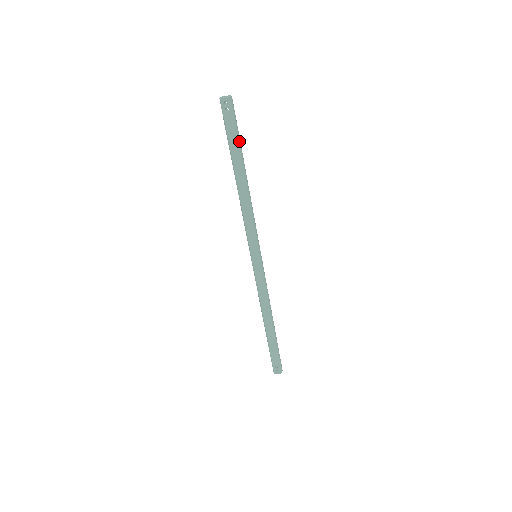
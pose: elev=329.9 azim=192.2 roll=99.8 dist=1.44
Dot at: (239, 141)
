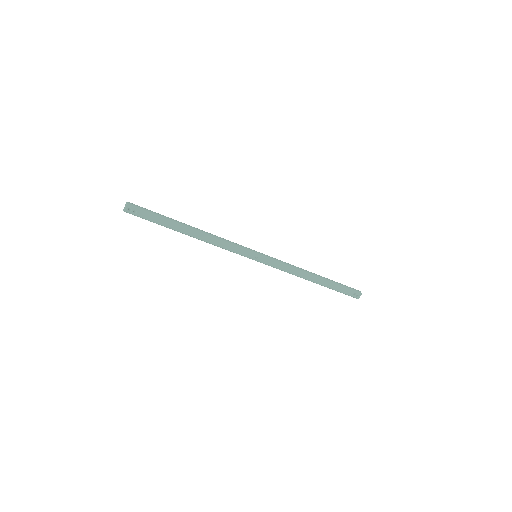
Dot at: (162, 216)
